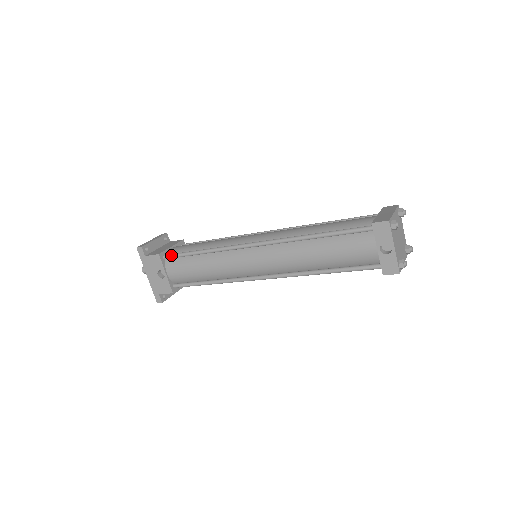
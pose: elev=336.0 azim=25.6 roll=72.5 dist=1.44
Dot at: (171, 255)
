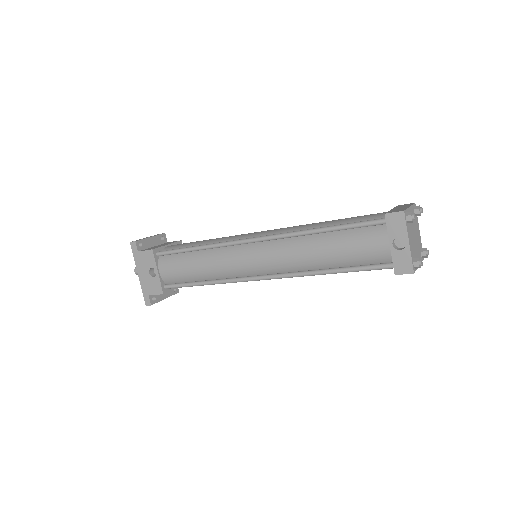
Dot at: (165, 251)
